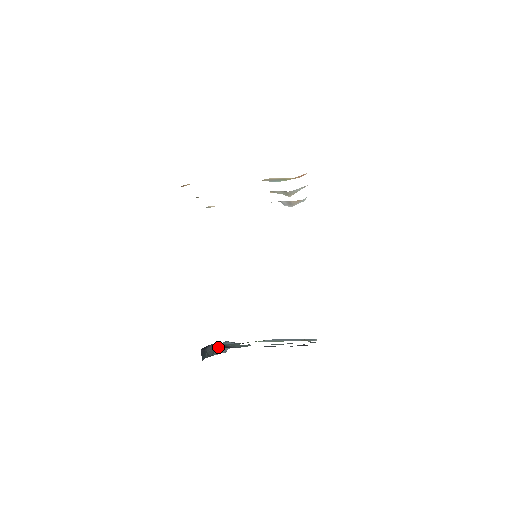
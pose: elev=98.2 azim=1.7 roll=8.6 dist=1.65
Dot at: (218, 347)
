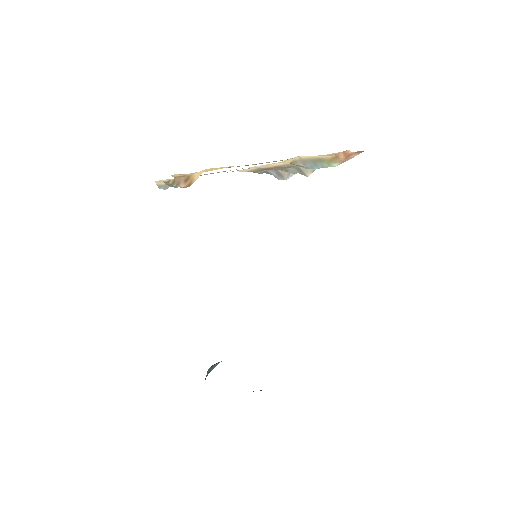
Dot at: occluded
